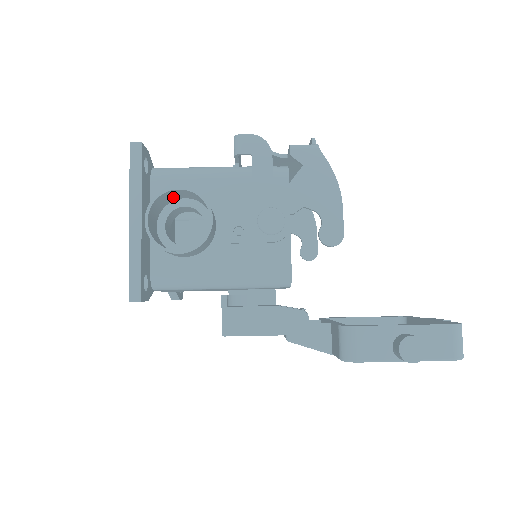
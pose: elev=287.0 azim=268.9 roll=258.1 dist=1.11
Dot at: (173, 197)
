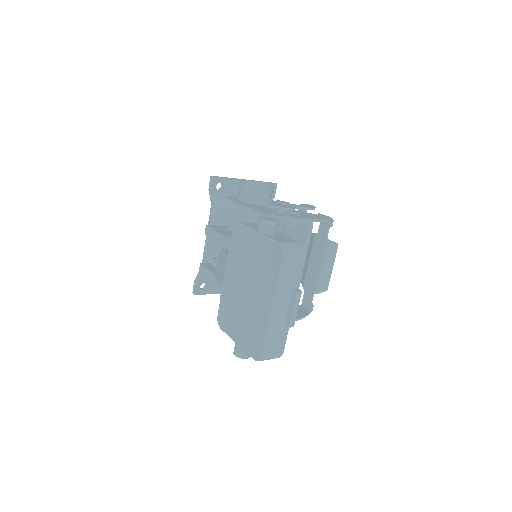
Dot at: occluded
